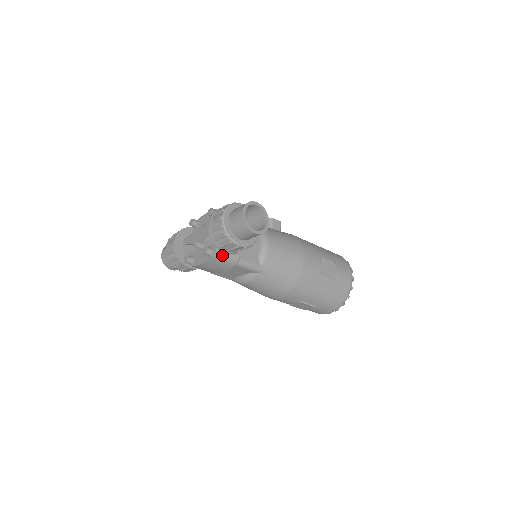
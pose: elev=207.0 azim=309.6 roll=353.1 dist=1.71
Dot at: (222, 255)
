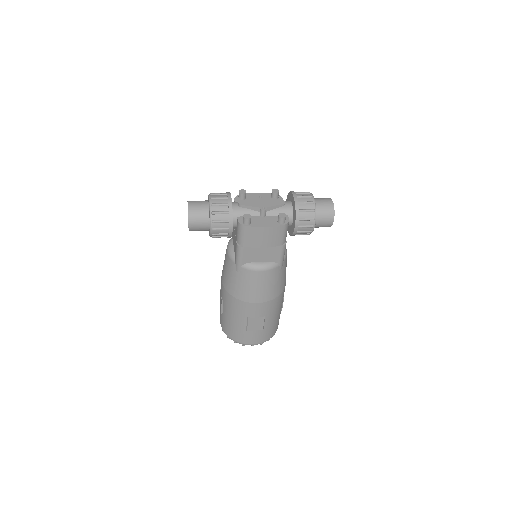
Dot at: (287, 229)
